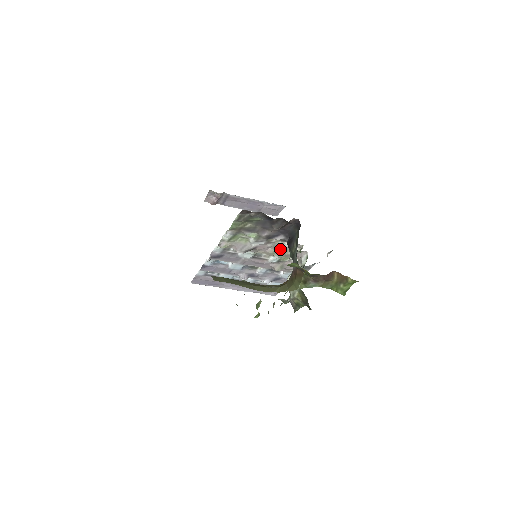
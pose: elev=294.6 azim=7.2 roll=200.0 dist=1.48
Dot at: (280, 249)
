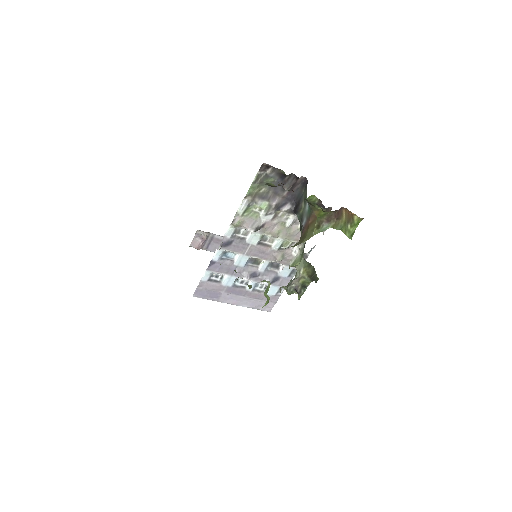
Dot at: (284, 226)
